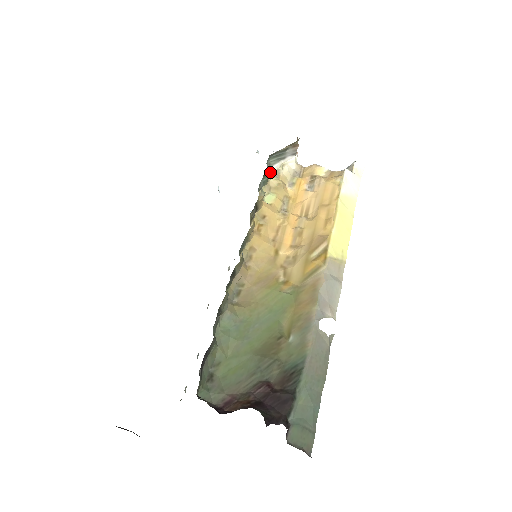
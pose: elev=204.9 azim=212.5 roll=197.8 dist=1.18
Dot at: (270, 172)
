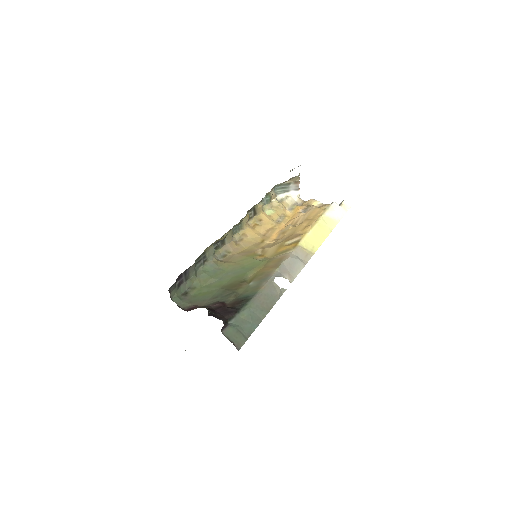
Dot at: (273, 195)
